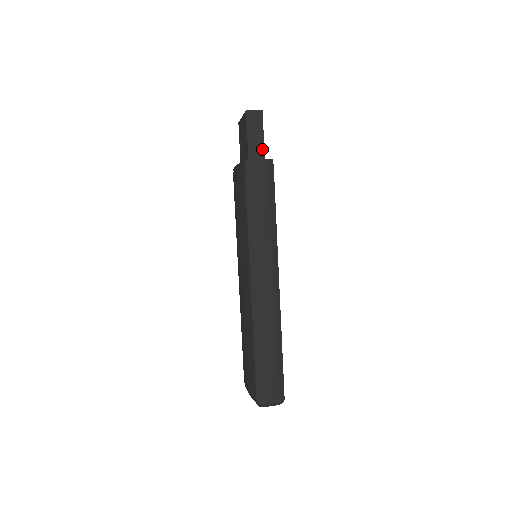
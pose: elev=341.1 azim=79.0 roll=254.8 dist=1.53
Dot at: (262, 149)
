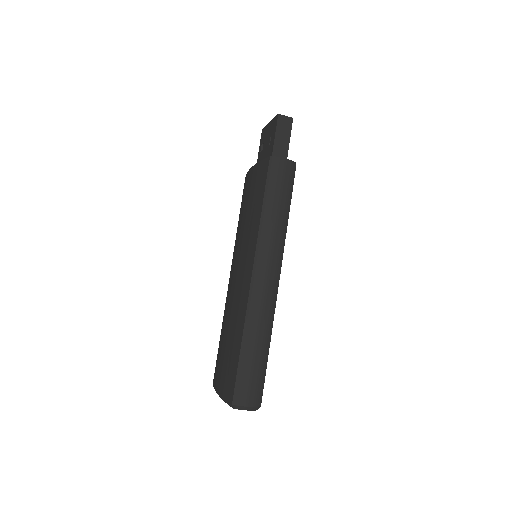
Dot at: (286, 152)
